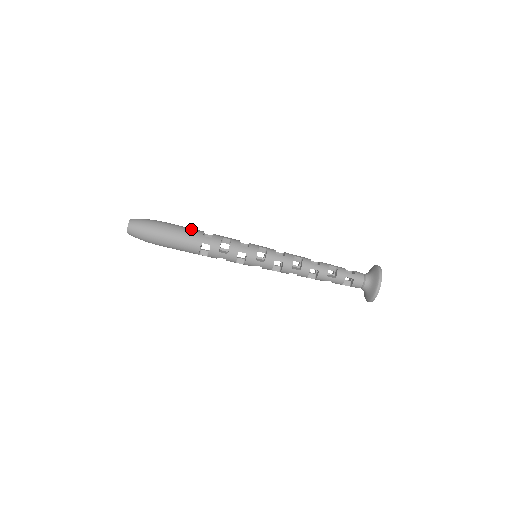
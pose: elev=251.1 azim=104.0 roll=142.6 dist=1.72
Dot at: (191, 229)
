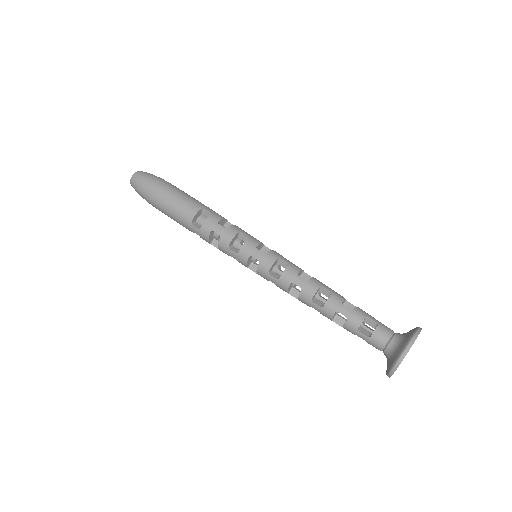
Dot at: occluded
